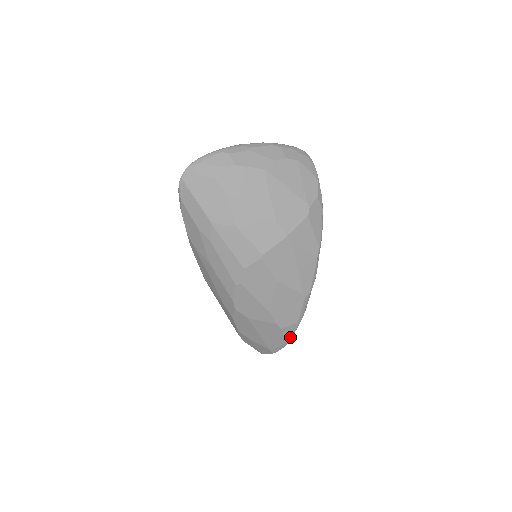
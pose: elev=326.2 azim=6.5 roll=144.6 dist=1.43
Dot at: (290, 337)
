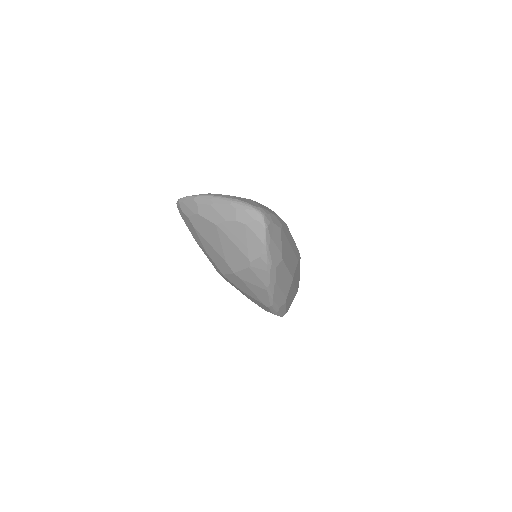
Dot at: occluded
